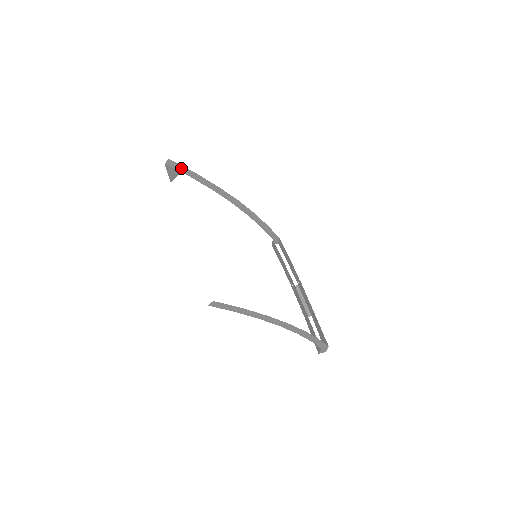
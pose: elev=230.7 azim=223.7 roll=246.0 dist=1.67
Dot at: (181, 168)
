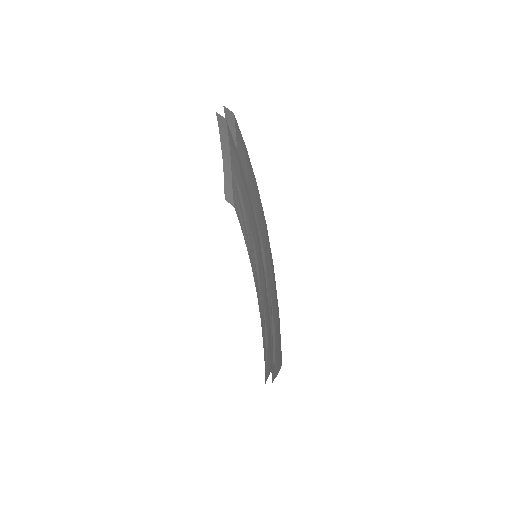
Dot at: occluded
